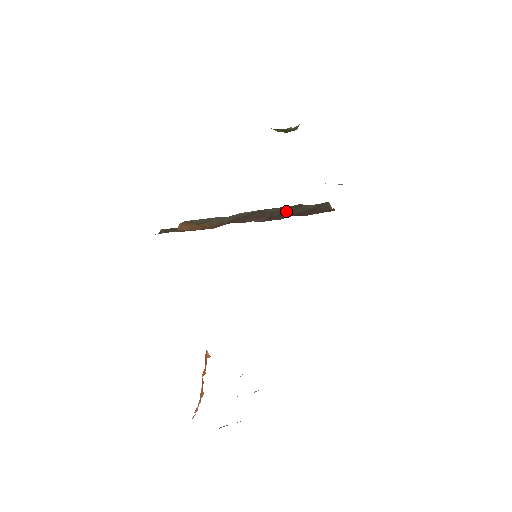
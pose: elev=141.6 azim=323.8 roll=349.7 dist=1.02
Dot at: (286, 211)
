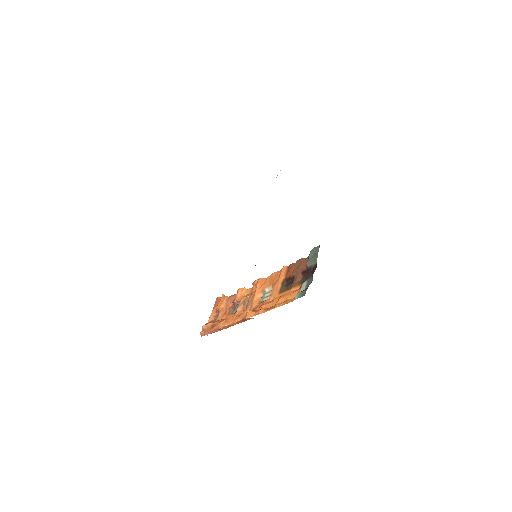
Dot at: occluded
